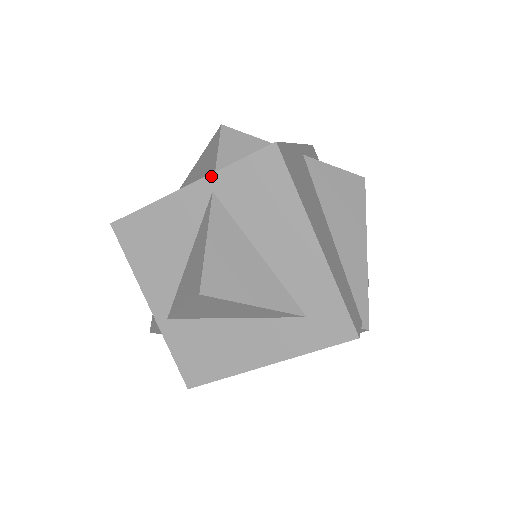
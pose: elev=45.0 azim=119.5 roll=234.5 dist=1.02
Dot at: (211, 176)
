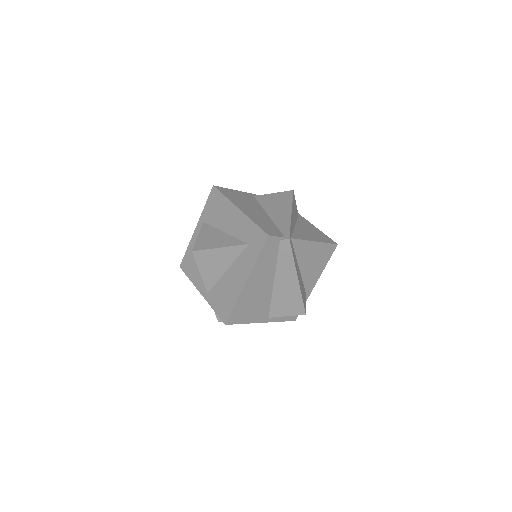
Dot at: (201, 217)
